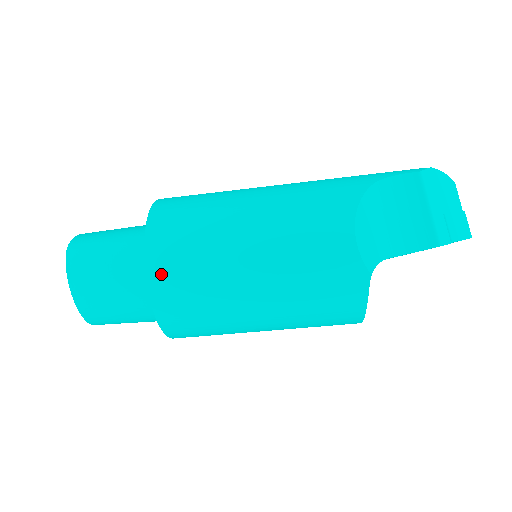
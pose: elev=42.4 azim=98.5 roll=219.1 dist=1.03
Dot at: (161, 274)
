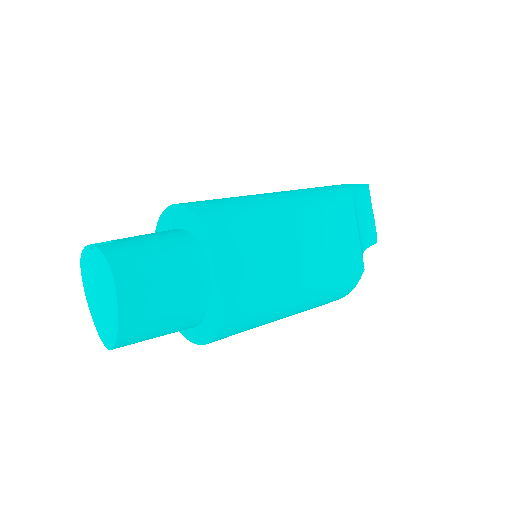
Dot at: (237, 289)
